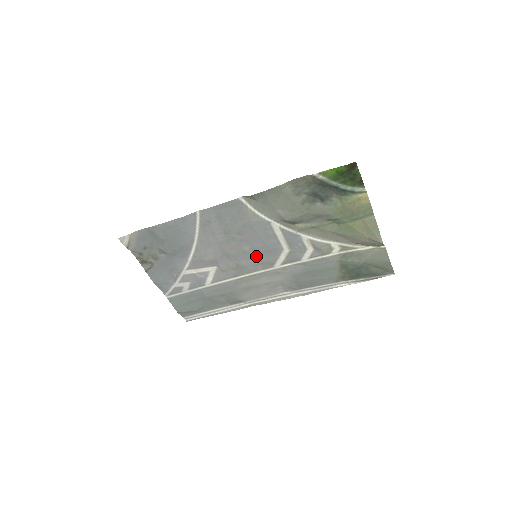
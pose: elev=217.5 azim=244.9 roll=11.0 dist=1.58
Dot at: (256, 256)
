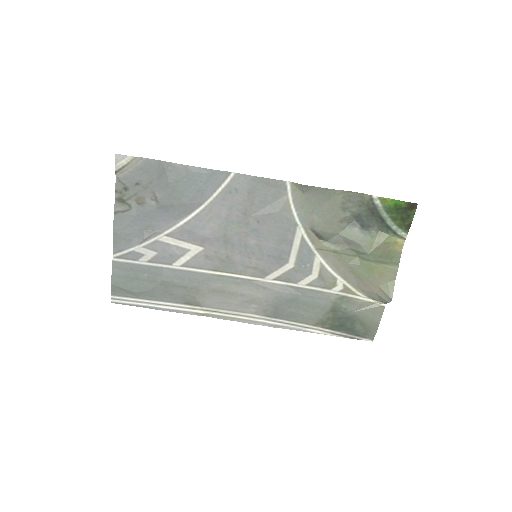
Dot at: (255, 256)
